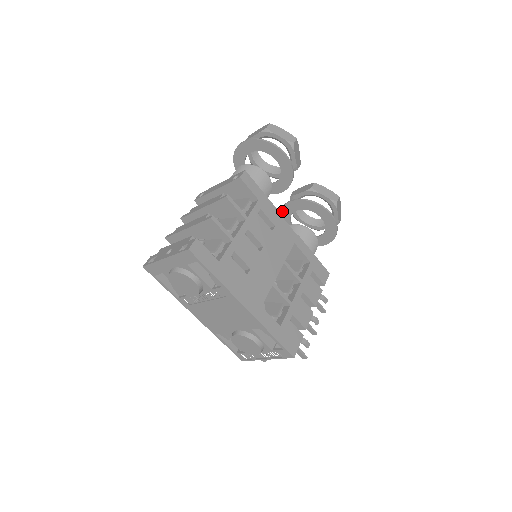
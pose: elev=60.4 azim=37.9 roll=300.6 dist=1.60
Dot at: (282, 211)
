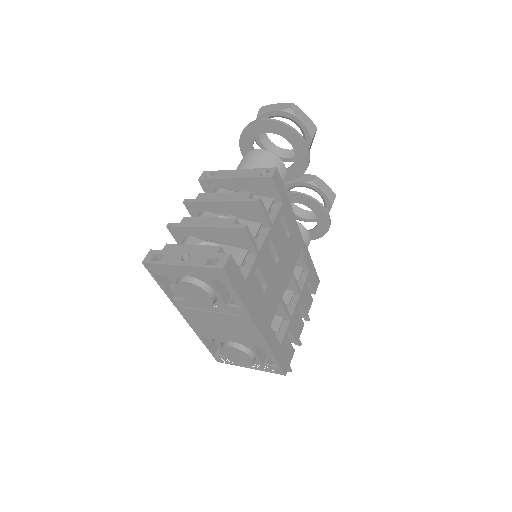
Dot at: occluded
